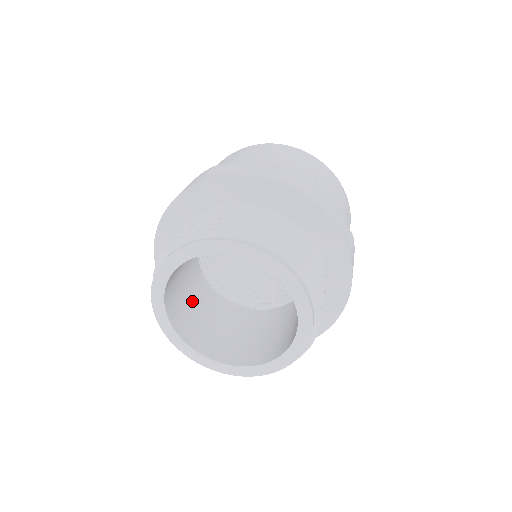
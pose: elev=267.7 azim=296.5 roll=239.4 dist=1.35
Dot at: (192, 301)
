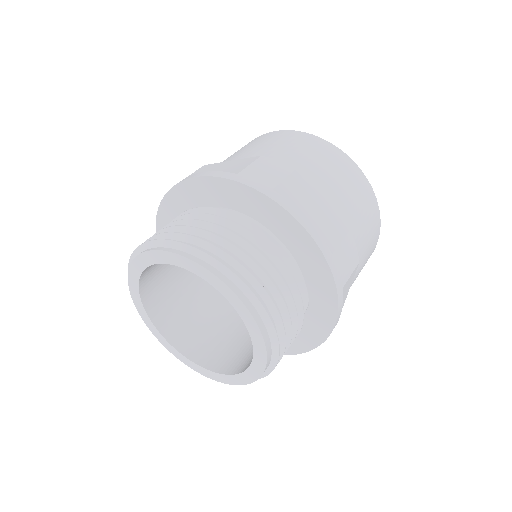
Dot at: (191, 303)
